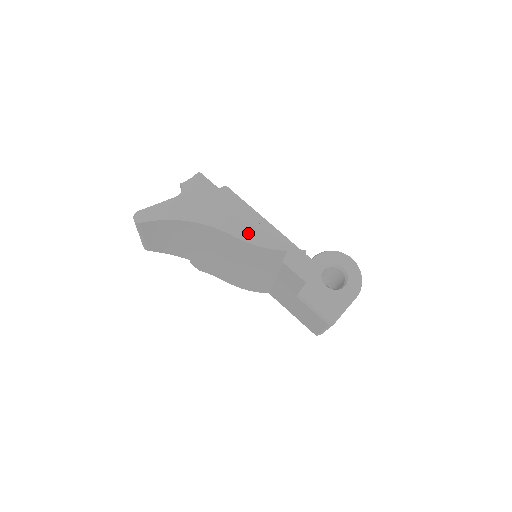
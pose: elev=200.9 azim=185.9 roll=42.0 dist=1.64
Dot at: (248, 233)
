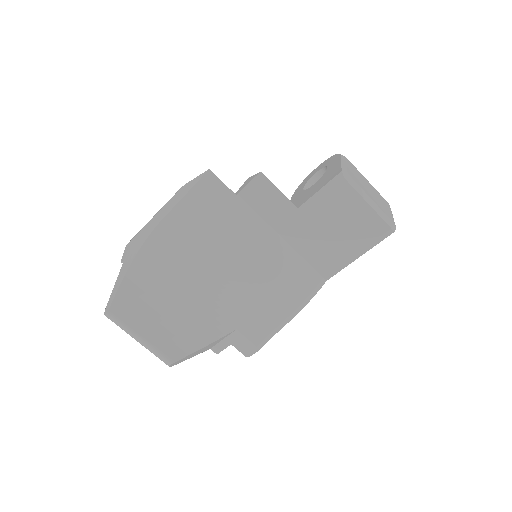
Dot at: (174, 201)
